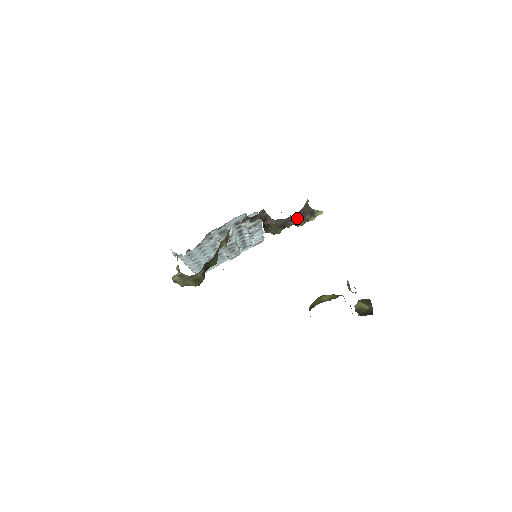
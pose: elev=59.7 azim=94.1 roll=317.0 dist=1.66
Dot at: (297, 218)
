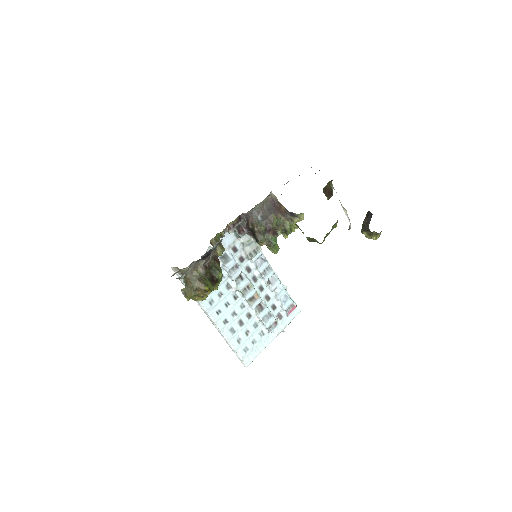
Dot at: (274, 212)
